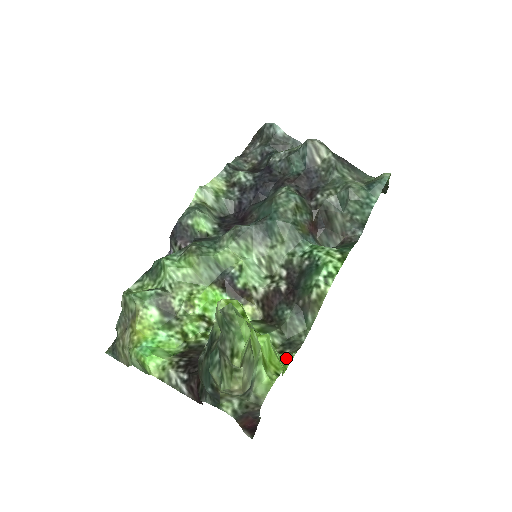
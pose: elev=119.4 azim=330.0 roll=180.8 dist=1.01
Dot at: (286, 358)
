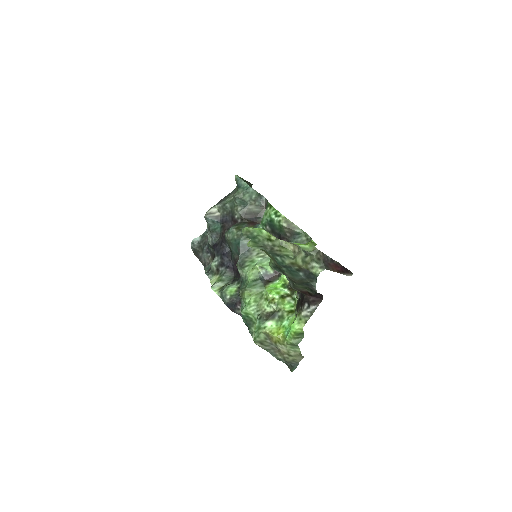
Dot at: occluded
